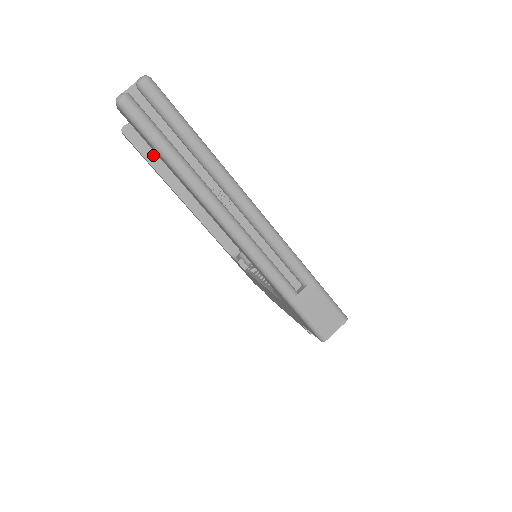
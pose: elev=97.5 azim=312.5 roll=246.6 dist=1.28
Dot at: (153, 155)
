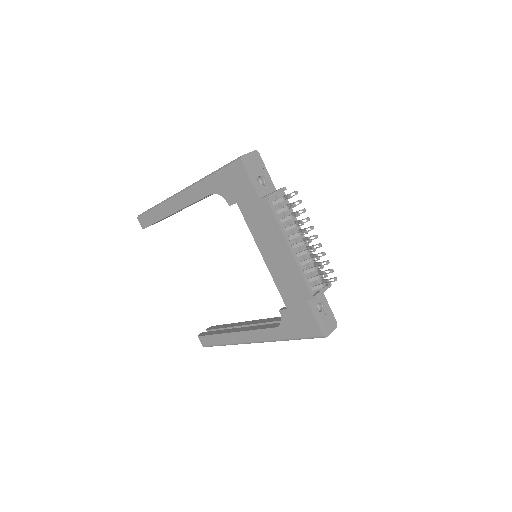
Dot at: (217, 331)
